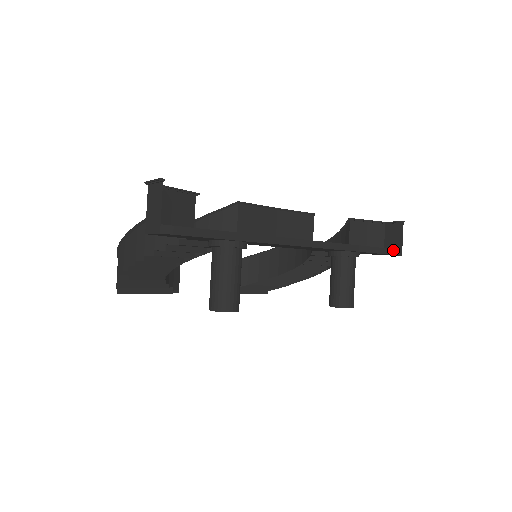
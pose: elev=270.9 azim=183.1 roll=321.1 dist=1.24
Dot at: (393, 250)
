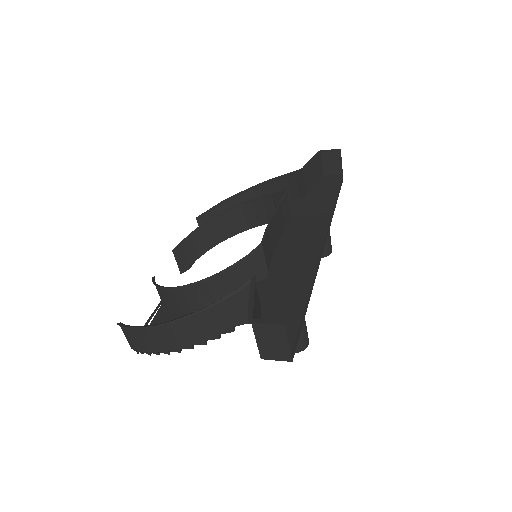
Dot at: (341, 181)
